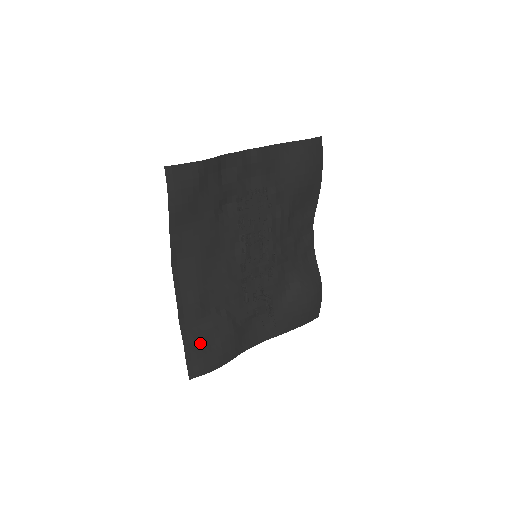
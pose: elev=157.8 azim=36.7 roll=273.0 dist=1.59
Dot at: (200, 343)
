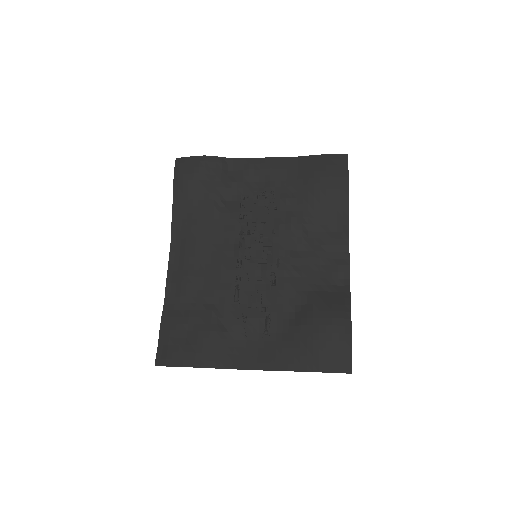
Dot at: (176, 328)
